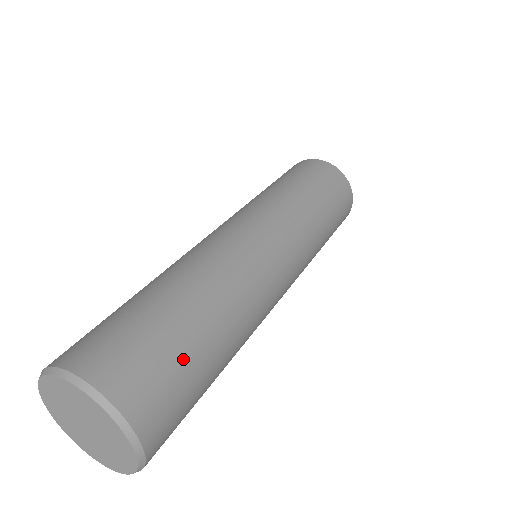
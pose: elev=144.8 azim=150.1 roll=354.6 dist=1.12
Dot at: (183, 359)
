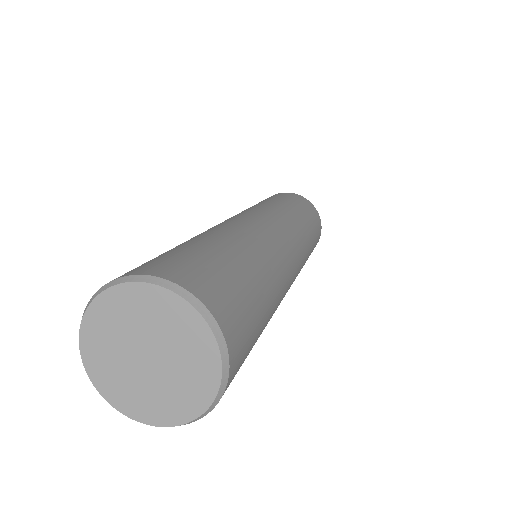
Dot at: (256, 331)
